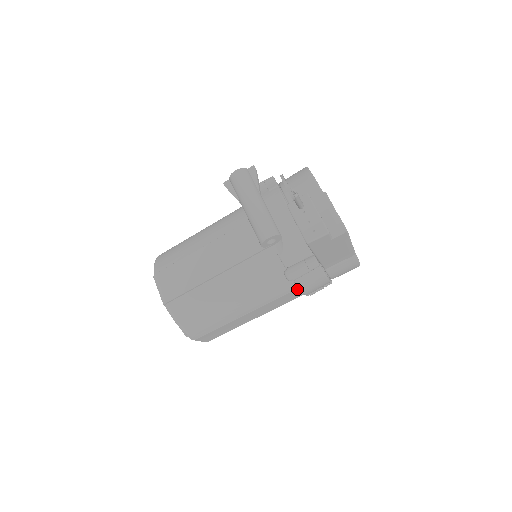
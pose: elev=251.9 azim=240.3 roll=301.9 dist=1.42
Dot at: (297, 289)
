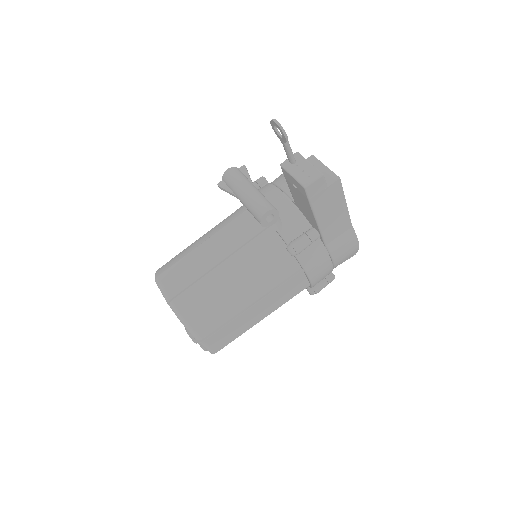
Dot at: (302, 271)
